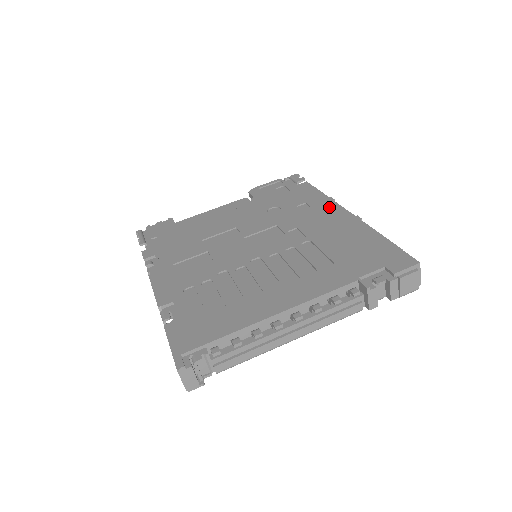
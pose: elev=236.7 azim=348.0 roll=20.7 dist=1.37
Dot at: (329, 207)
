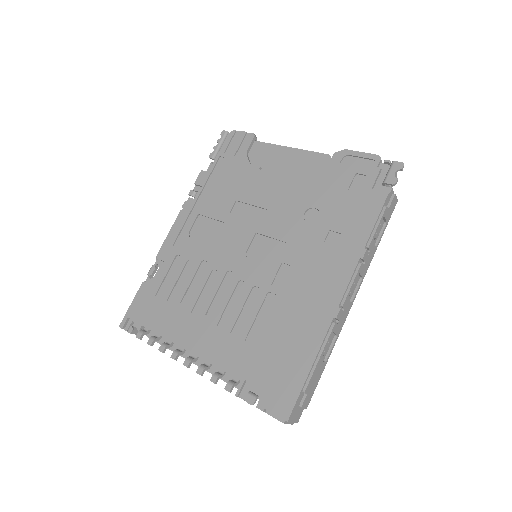
Dot at: (343, 266)
